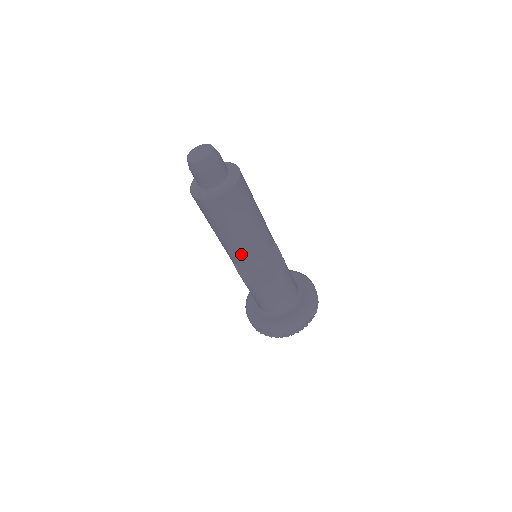
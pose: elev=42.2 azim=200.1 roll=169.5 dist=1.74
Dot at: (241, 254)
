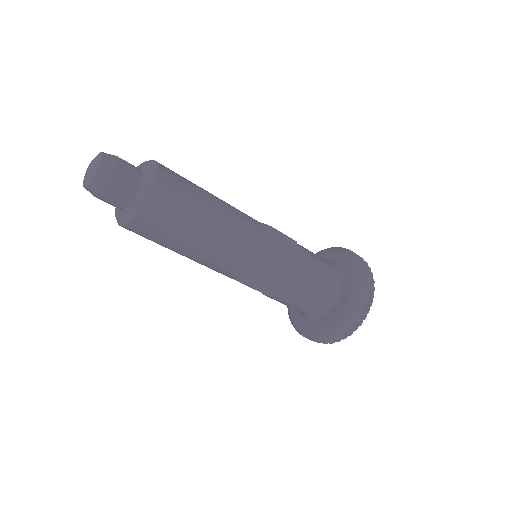
Dot at: (231, 258)
